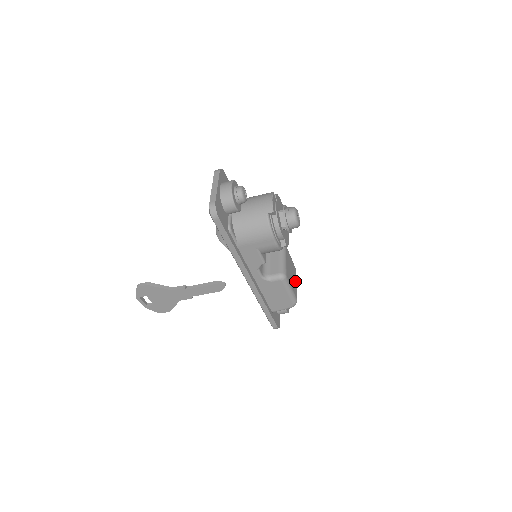
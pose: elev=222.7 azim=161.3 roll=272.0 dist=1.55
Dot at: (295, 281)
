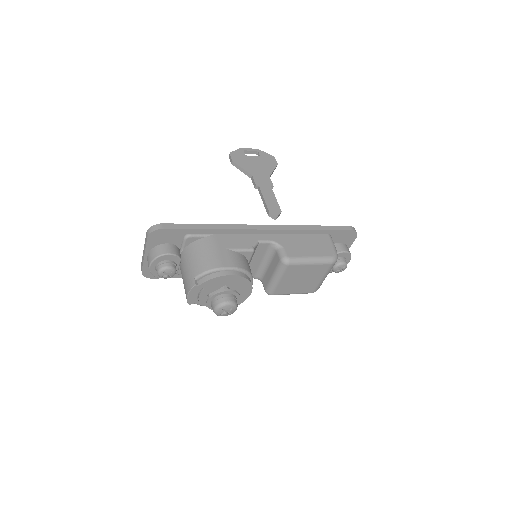
Dot at: (317, 279)
